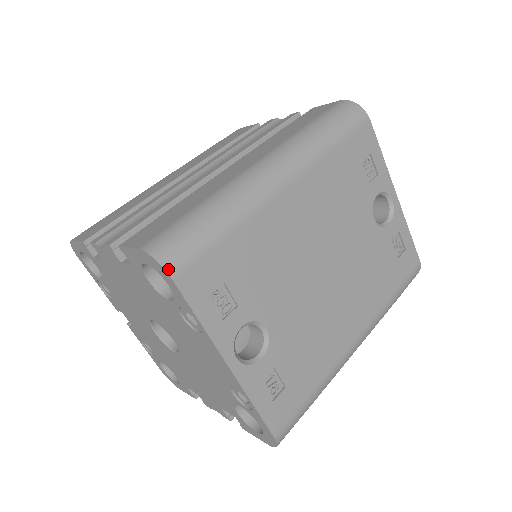
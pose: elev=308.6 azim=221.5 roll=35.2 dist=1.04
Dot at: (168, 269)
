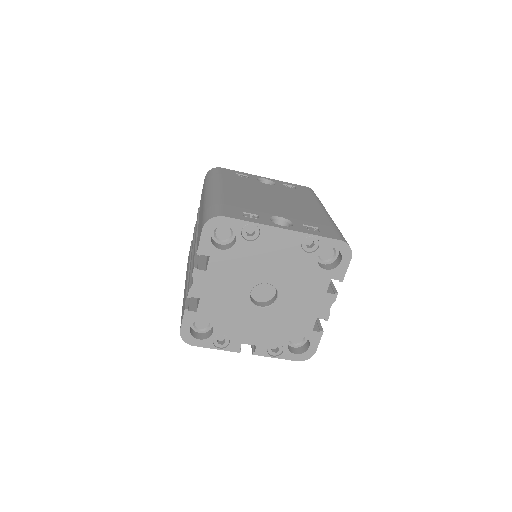
Dot at: (218, 216)
